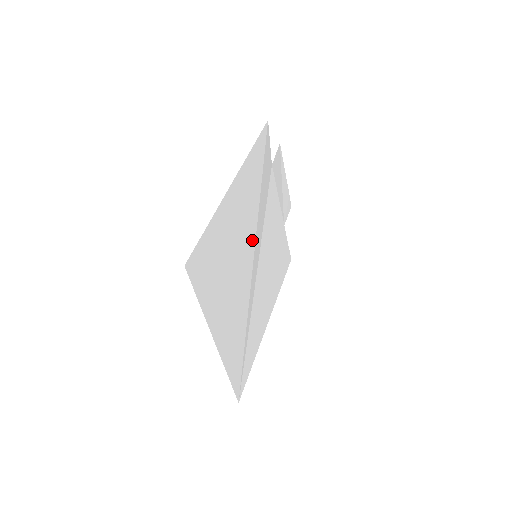
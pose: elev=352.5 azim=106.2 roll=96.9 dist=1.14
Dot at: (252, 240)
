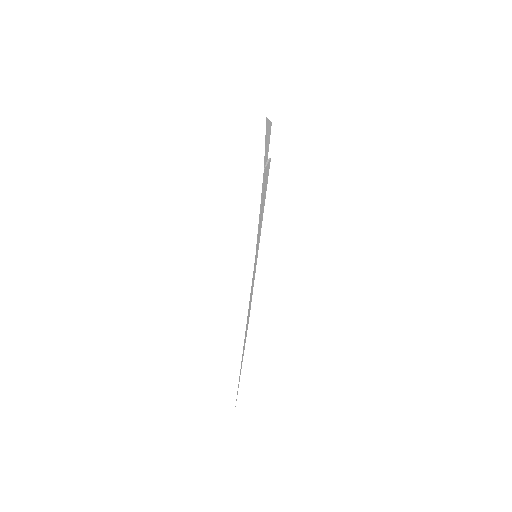
Dot at: (255, 264)
